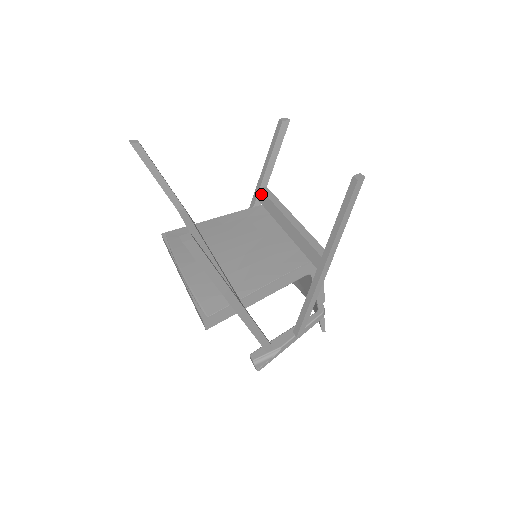
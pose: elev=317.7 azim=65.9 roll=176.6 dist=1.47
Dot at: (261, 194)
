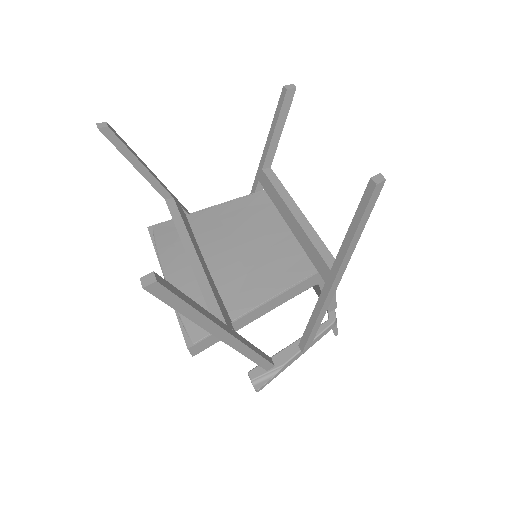
Dot at: (263, 177)
